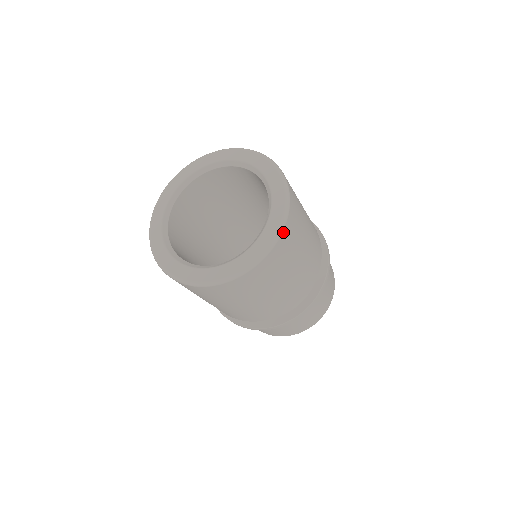
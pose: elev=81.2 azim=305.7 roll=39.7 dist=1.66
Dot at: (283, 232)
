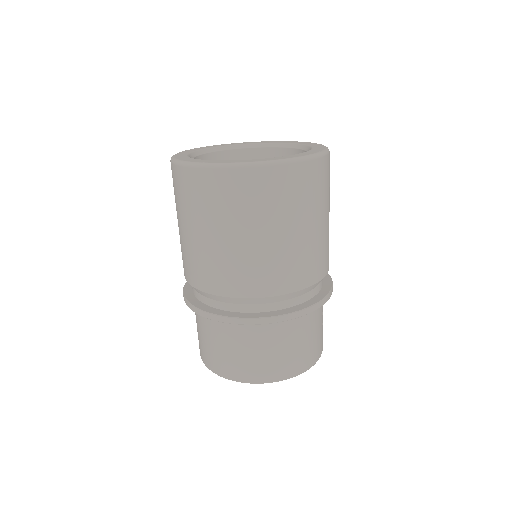
Dot at: (306, 162)
